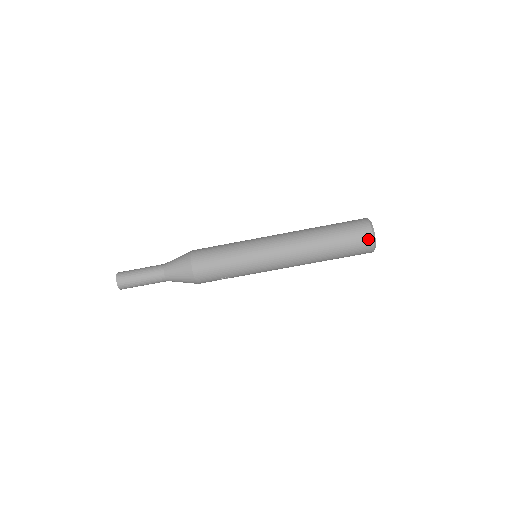
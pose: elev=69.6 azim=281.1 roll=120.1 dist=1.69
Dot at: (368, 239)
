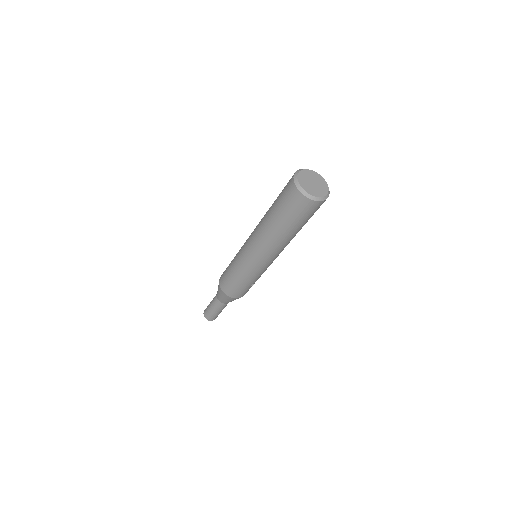
Dot at: (305, 202)
